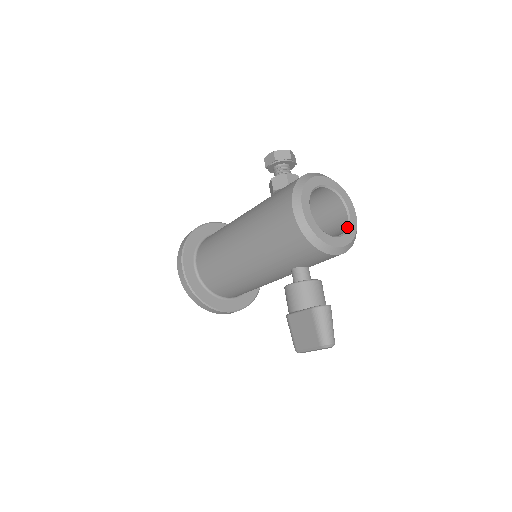
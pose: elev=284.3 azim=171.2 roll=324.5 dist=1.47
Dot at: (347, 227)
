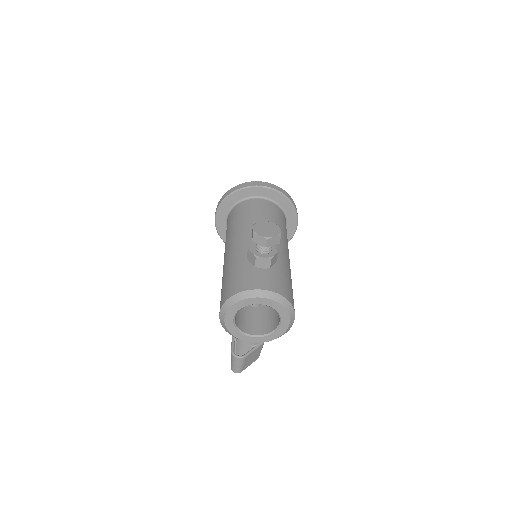
Dot at: (273, 331)
